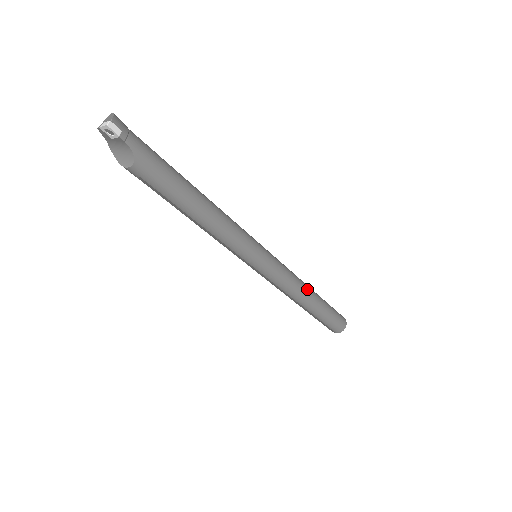
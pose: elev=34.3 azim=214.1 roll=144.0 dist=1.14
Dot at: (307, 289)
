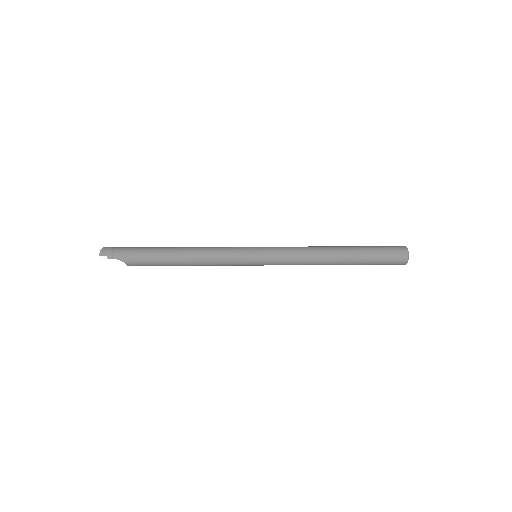
Dot at: (324, 253)
